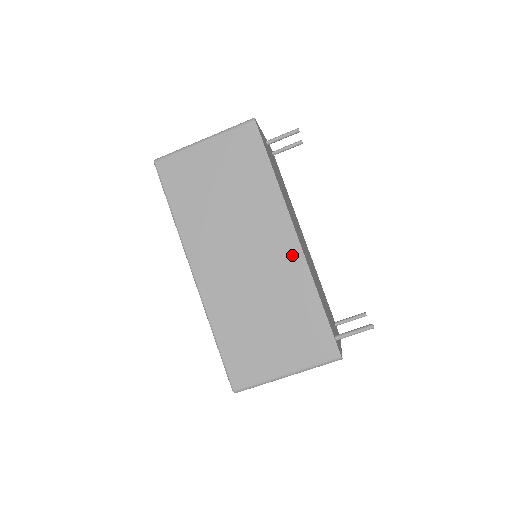
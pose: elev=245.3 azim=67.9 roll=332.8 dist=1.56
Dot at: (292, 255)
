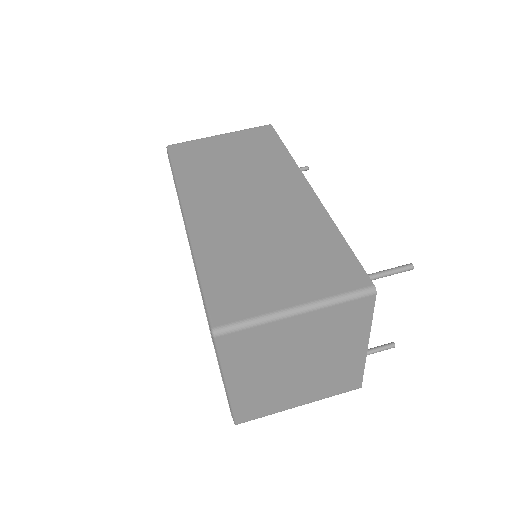
Dot at: (305, 200)
